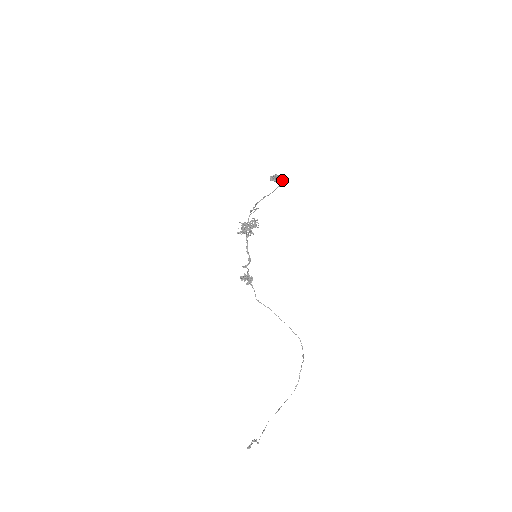
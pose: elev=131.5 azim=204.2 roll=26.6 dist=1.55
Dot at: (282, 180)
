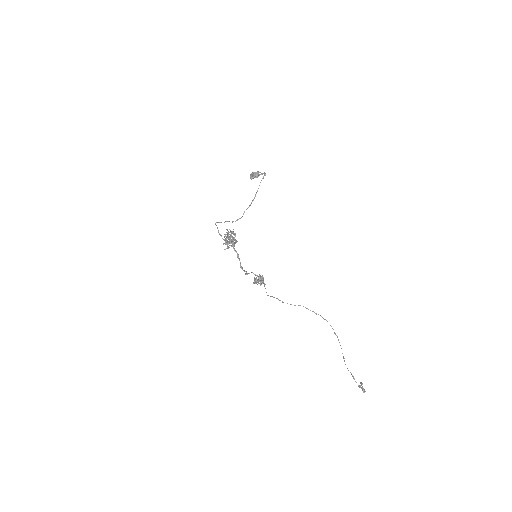
Dot at: (265, 173)
